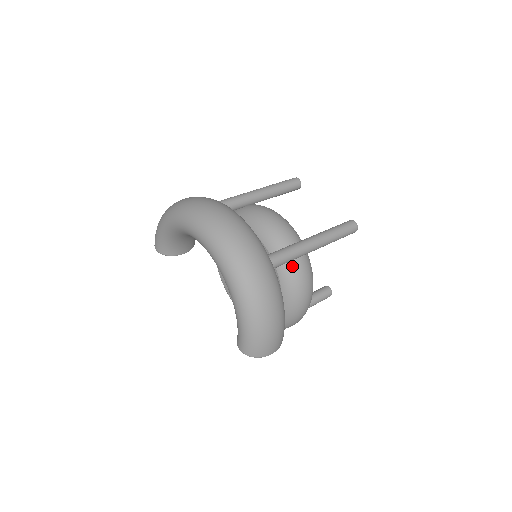
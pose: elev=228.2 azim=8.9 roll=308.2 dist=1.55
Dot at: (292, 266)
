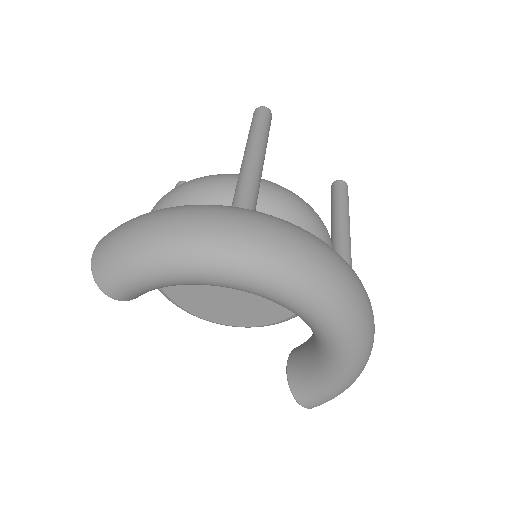
Dot at: occluded
